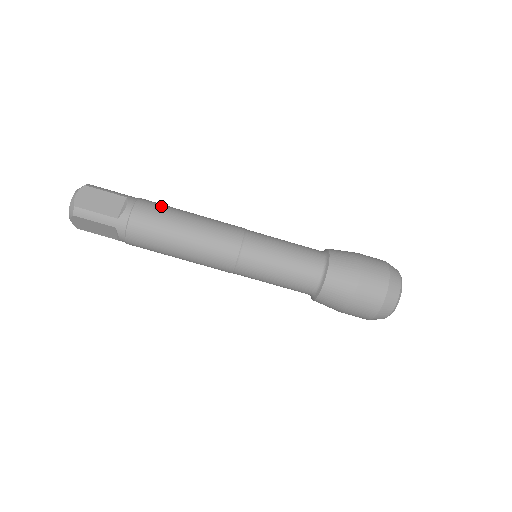
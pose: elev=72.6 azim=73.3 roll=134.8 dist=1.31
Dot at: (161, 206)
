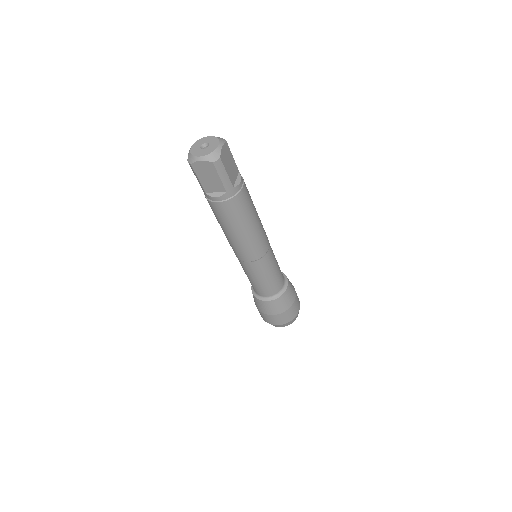
Dot at: occluded
